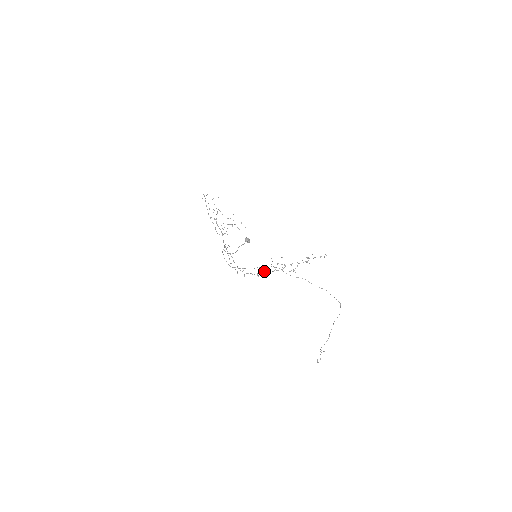
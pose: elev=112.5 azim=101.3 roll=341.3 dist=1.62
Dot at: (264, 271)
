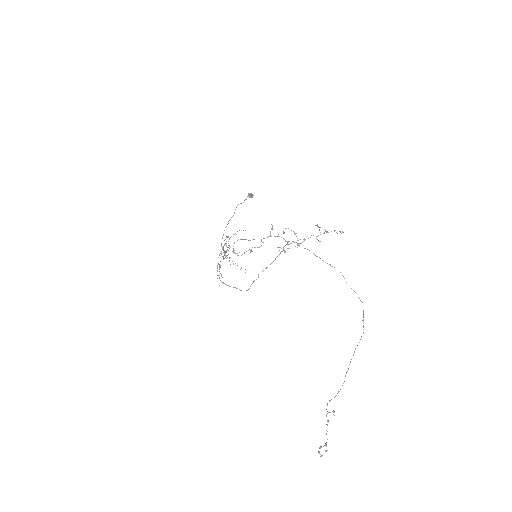
Dot at: (260, 246)
